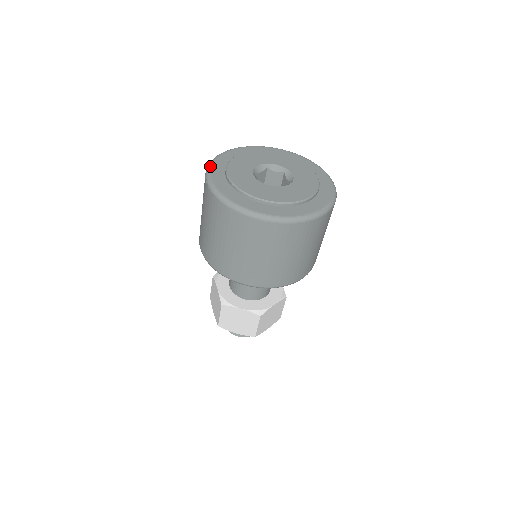
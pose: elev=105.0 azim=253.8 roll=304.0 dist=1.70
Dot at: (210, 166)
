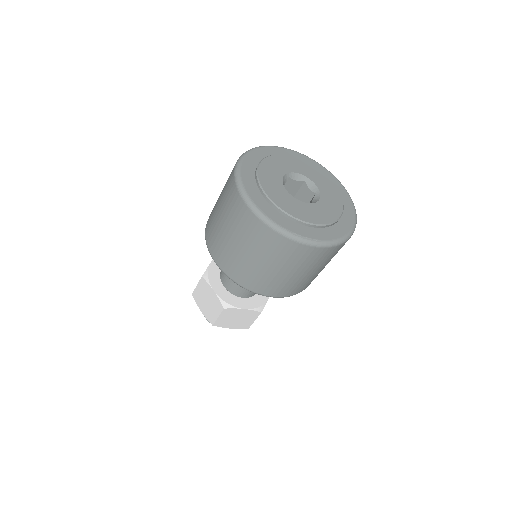
Dot at: (256, 148)
